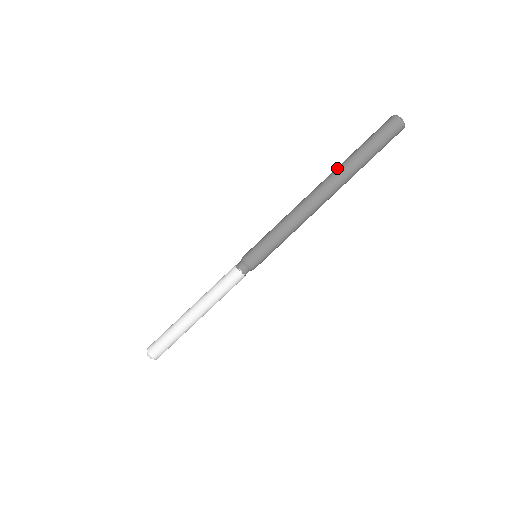
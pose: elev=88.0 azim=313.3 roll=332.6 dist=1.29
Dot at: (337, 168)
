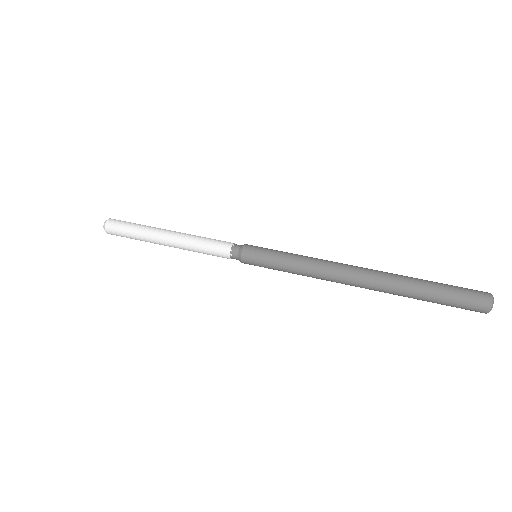
Dot at: occluded
